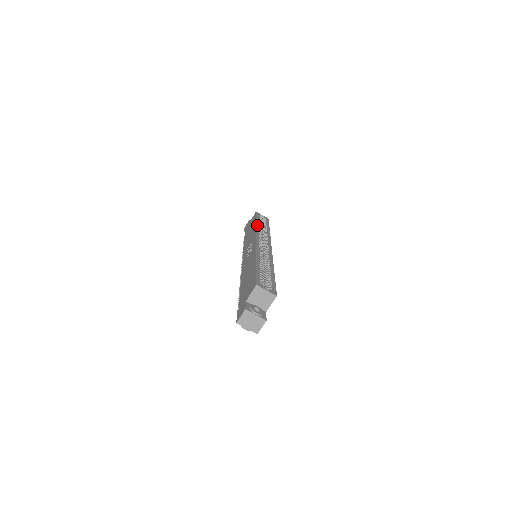
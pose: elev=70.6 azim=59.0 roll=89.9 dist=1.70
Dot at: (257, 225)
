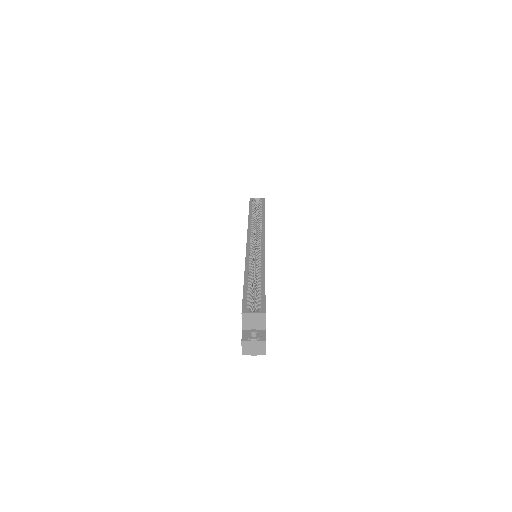
Dot at: (249, 219)
